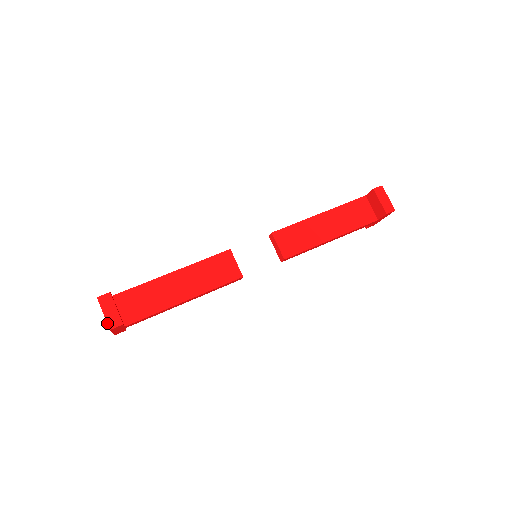
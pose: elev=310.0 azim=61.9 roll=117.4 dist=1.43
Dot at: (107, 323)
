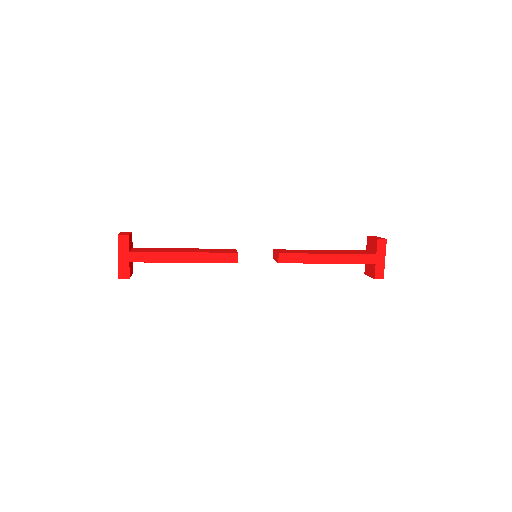
Dot at: (119, 234)
